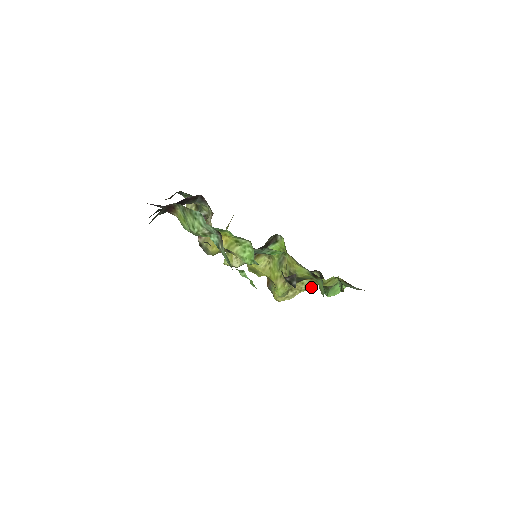
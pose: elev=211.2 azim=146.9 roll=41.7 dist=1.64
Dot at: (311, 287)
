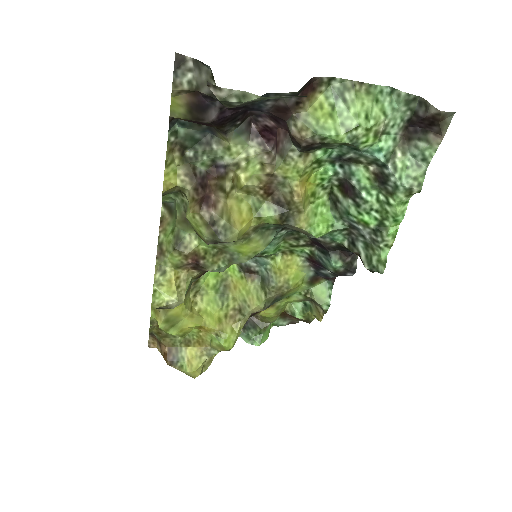
Dot at: occluded
